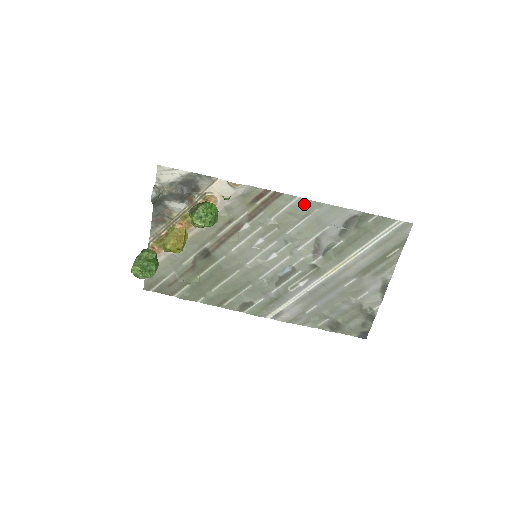
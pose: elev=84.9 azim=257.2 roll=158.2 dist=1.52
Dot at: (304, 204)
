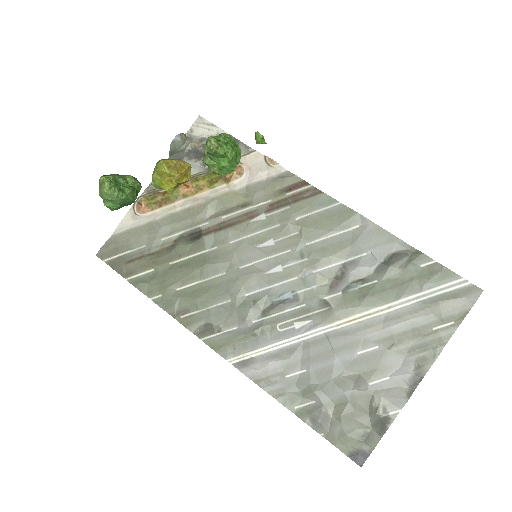
Dot at: (344, 213)
